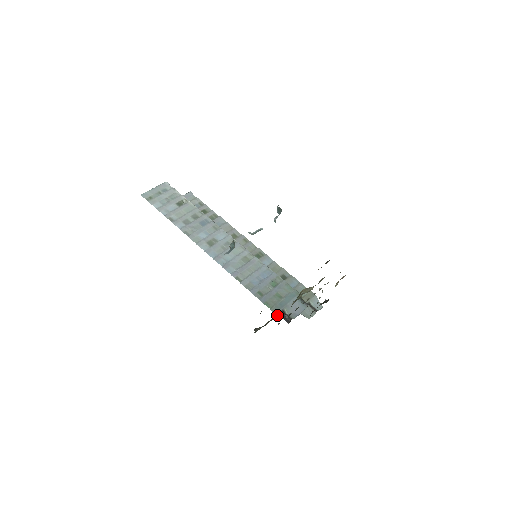
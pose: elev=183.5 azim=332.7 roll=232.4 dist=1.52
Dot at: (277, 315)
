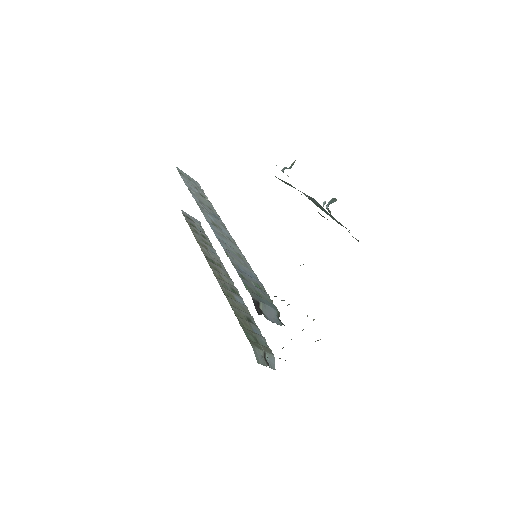
Dot at: (252, 298)
